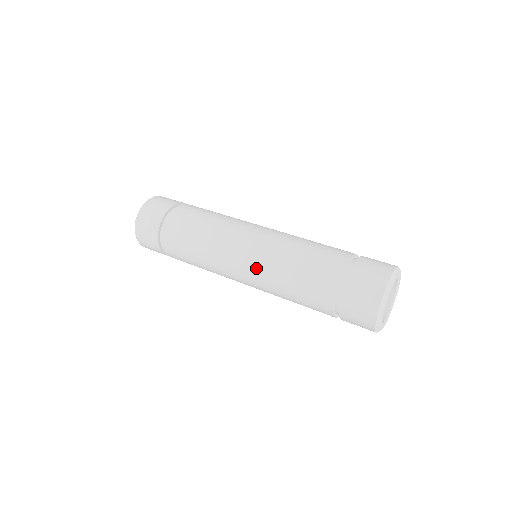
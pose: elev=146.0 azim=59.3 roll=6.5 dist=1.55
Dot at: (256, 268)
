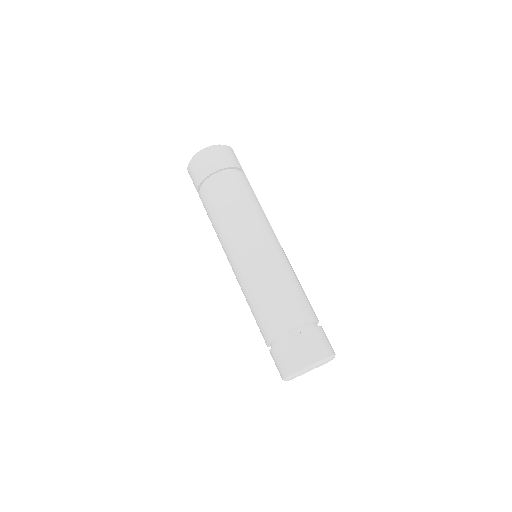
Dot at: (238, 278)
